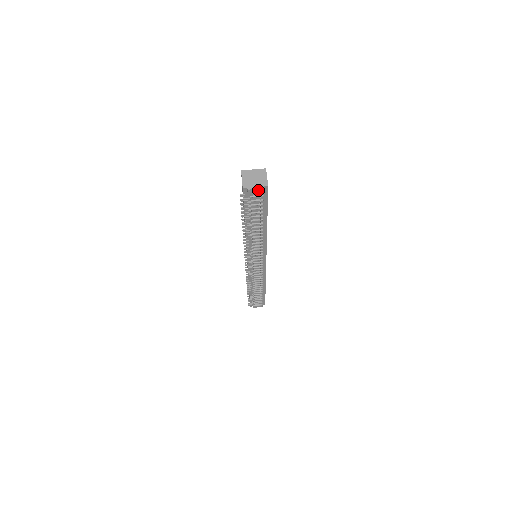
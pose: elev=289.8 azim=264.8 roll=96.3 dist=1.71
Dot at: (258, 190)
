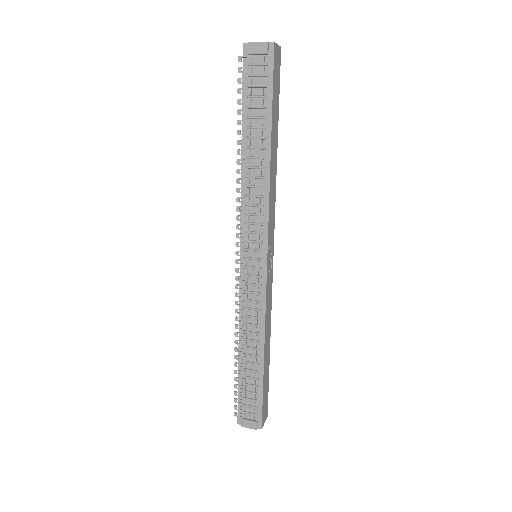
Dot at: (260, 46)
